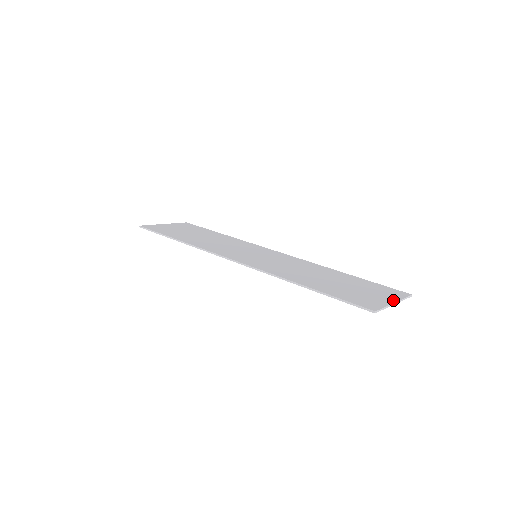
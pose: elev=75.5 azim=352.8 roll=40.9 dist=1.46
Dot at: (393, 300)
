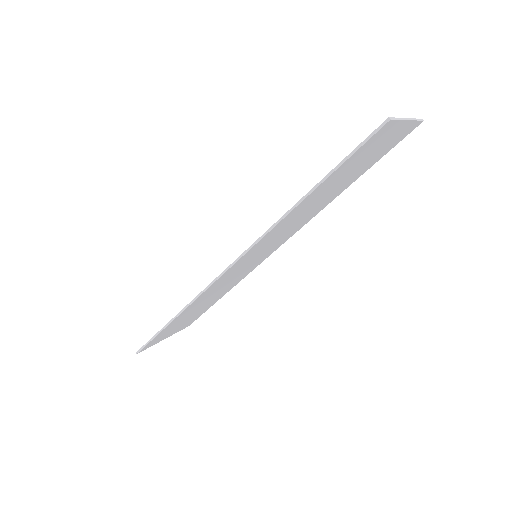
Dot at: occluded
